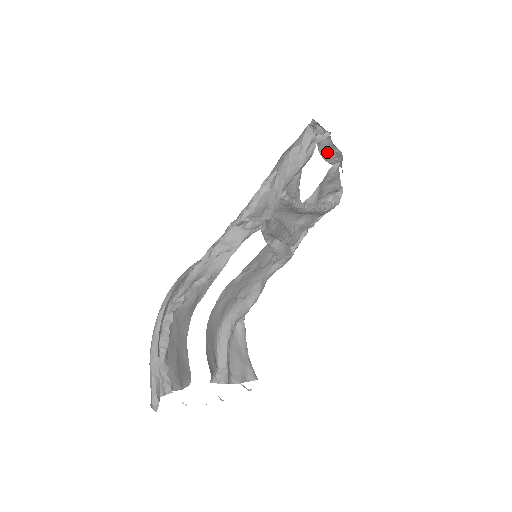
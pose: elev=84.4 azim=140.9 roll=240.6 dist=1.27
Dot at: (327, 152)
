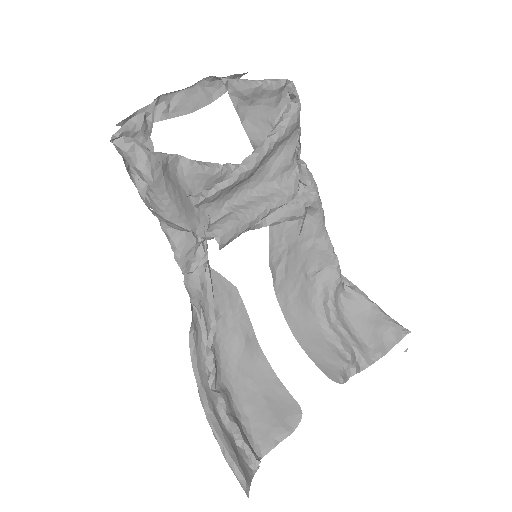
Dot at: (197, 99)
